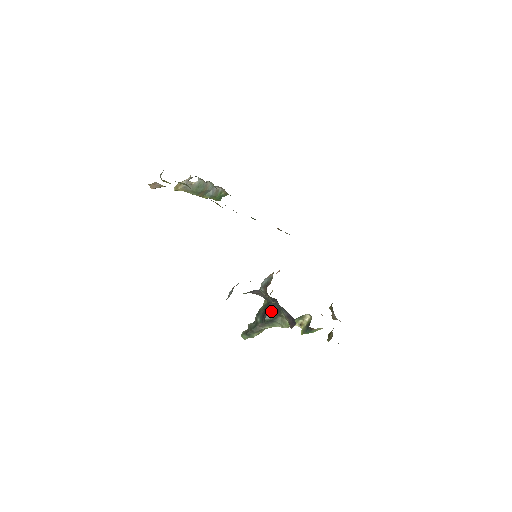
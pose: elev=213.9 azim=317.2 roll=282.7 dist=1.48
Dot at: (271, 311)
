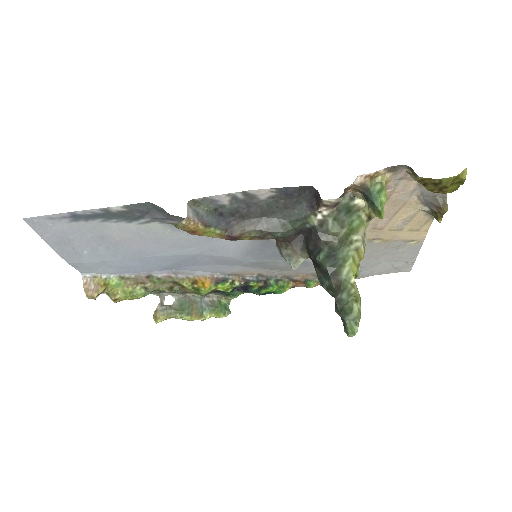
Dot at: (314, 249)
